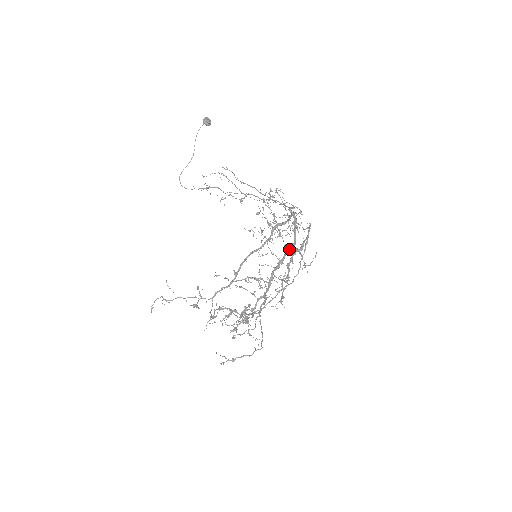
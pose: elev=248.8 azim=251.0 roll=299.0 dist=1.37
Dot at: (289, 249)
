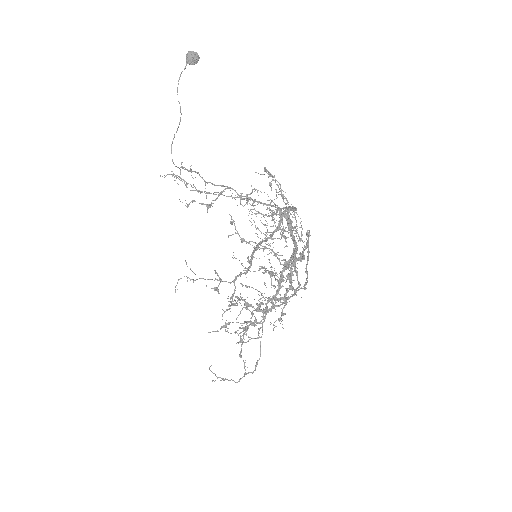
Dot at: (293, 252)
